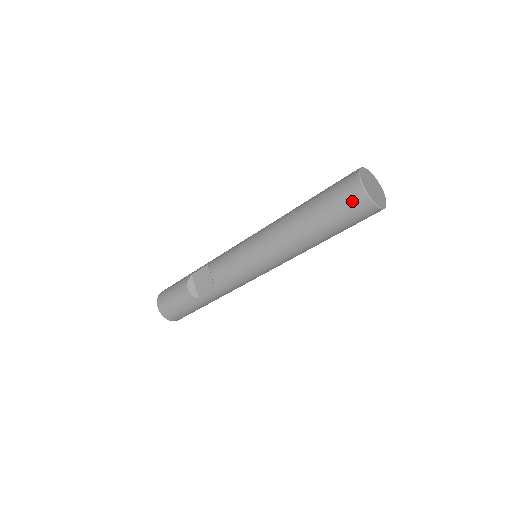
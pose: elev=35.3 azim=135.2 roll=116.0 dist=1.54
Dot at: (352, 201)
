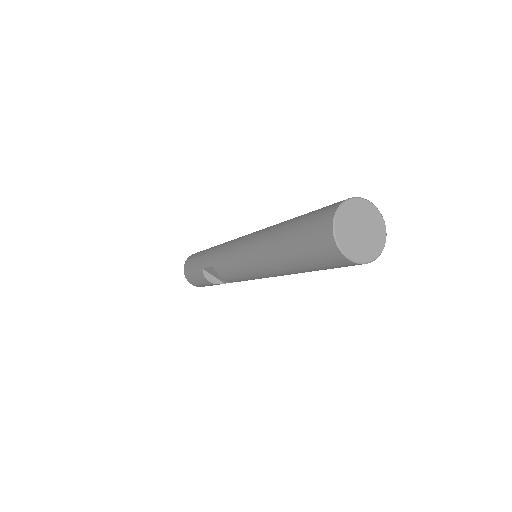
Dot at: (343, 266)
